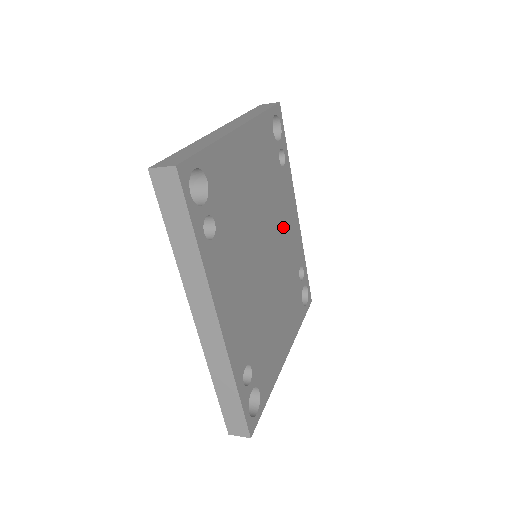
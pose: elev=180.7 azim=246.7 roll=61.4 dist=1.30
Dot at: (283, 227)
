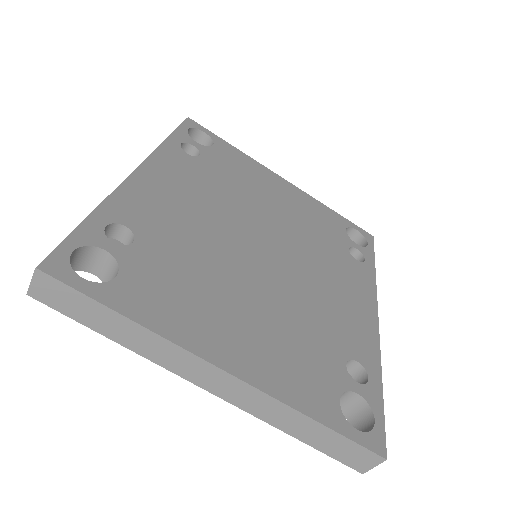
Dot at: (325, 281)
